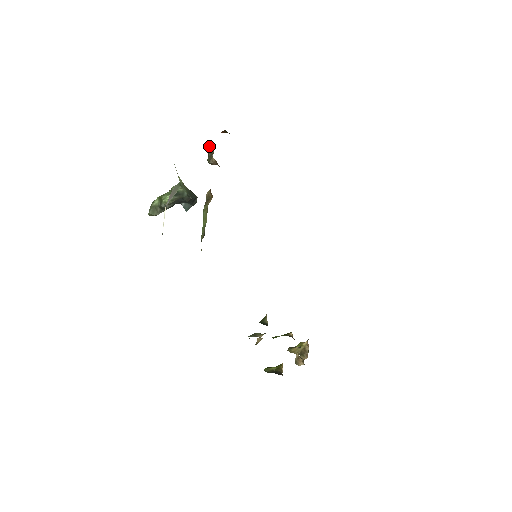
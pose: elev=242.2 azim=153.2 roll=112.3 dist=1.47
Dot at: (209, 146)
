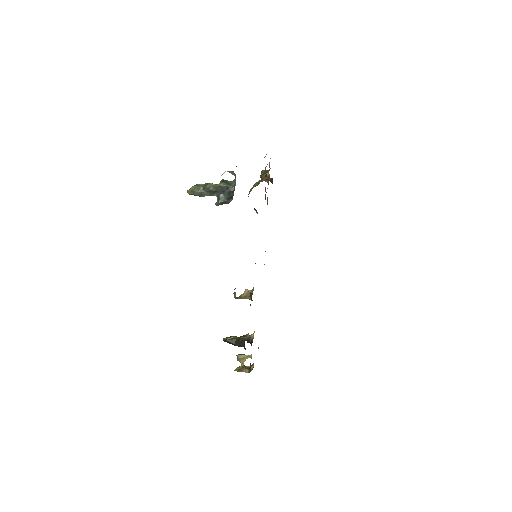
Dot at: (265, 170)
